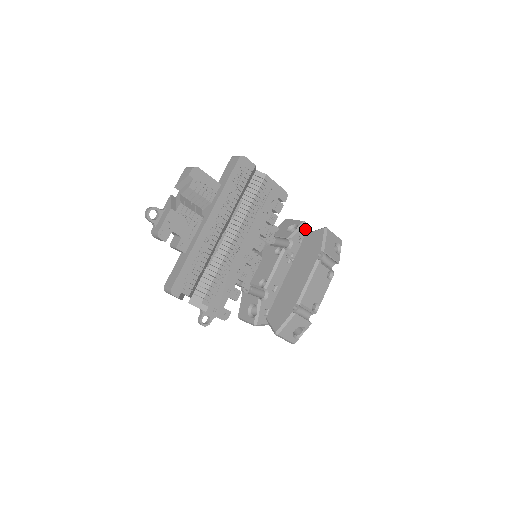
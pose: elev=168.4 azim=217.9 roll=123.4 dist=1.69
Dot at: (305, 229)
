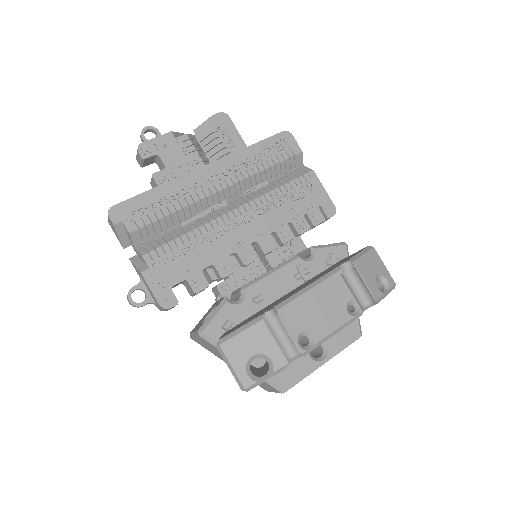
Dot at: (343, 252)
